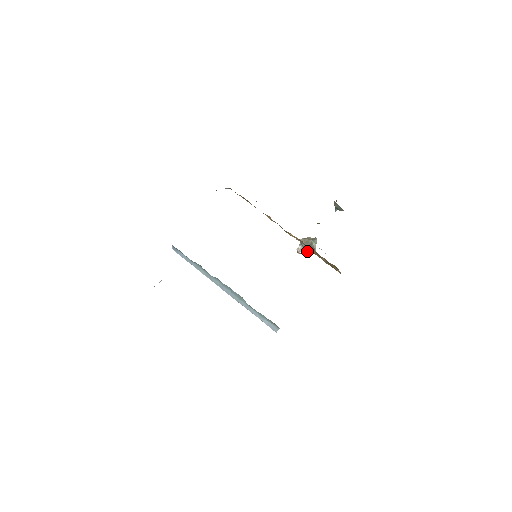
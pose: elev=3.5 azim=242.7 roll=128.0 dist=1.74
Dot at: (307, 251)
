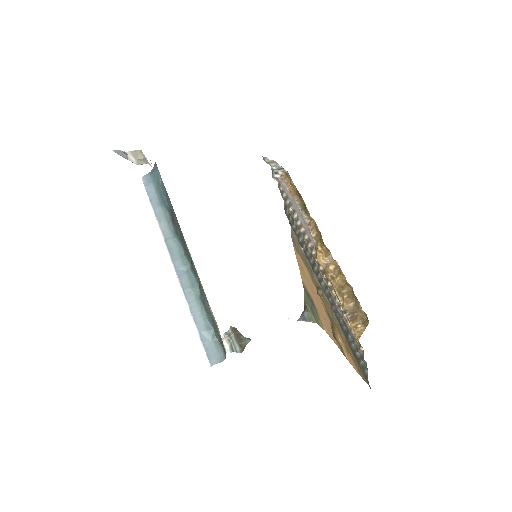
Dot at: (227, 347)
